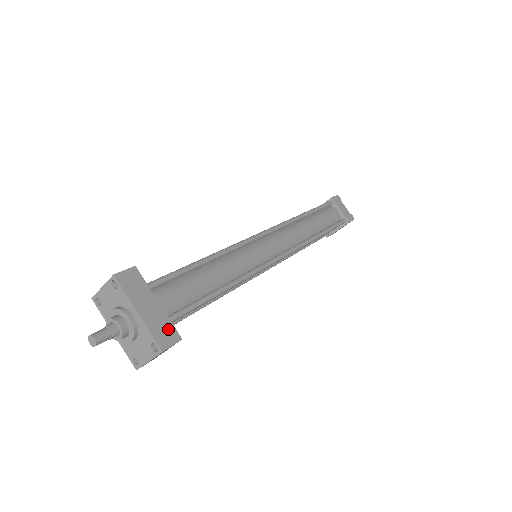
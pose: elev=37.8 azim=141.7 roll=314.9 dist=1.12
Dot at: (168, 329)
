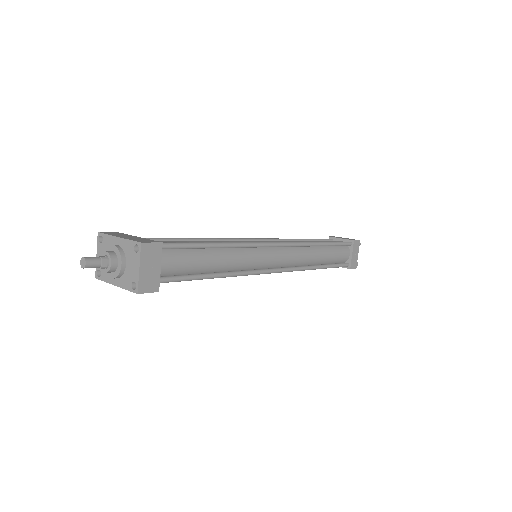
Dot at: (148, 240)
